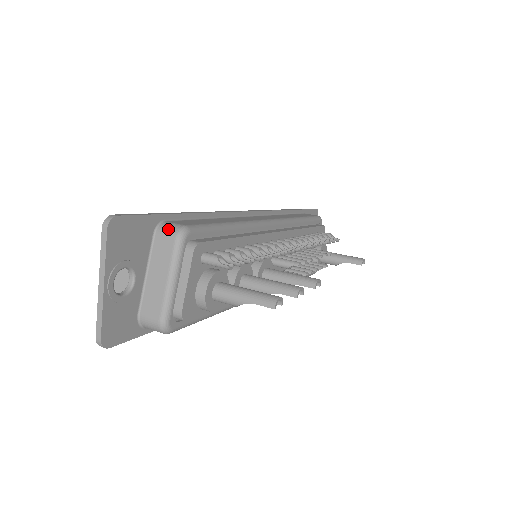
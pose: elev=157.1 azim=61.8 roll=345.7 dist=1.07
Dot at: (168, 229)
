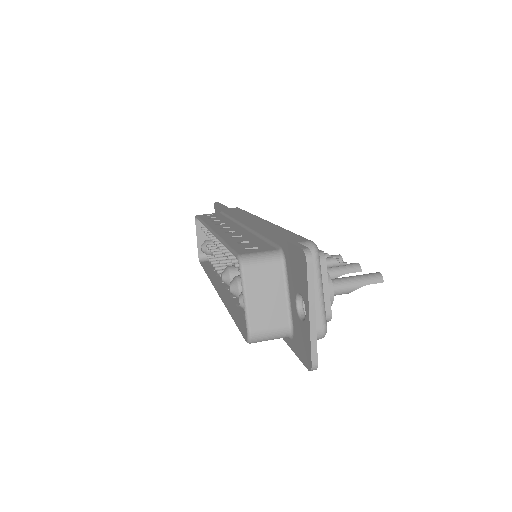
Dot at: occluded
